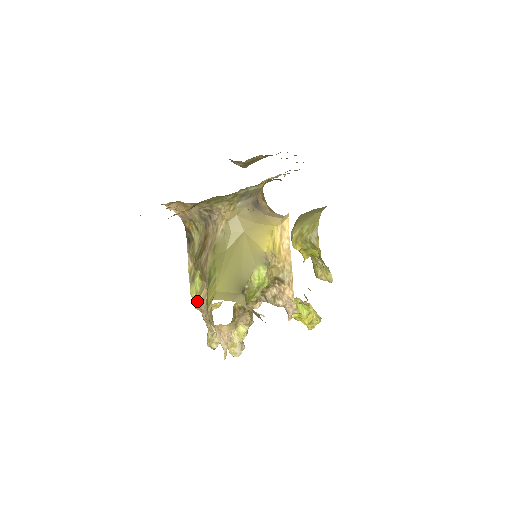
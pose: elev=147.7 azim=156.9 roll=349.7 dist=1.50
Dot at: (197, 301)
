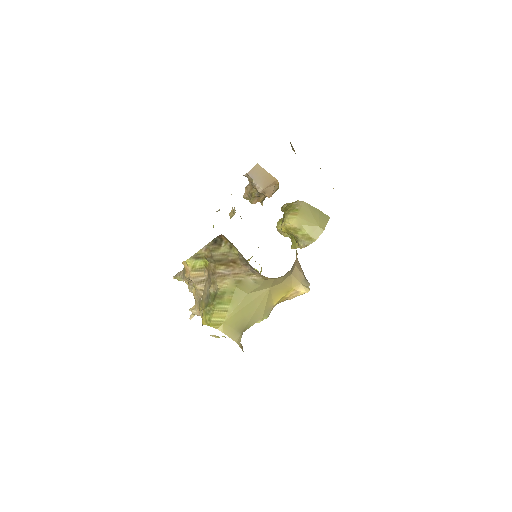
Dot at: (190, 271)
